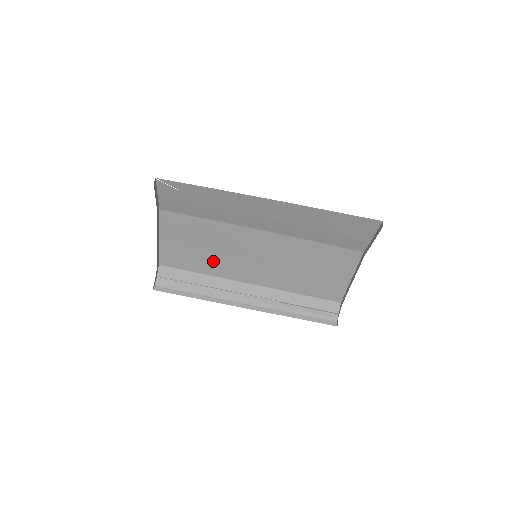
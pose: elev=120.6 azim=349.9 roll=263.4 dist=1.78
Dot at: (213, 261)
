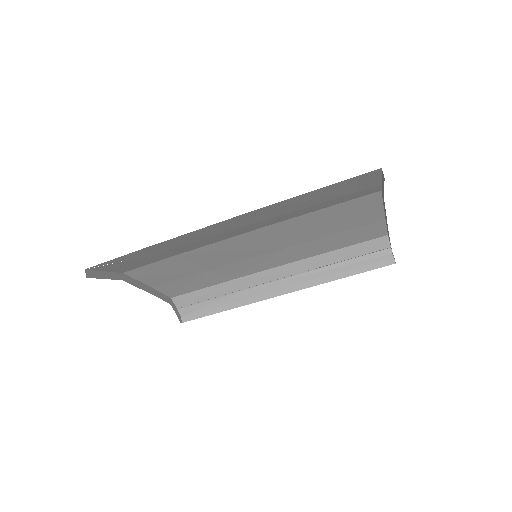
Dot at: (218, 273)
